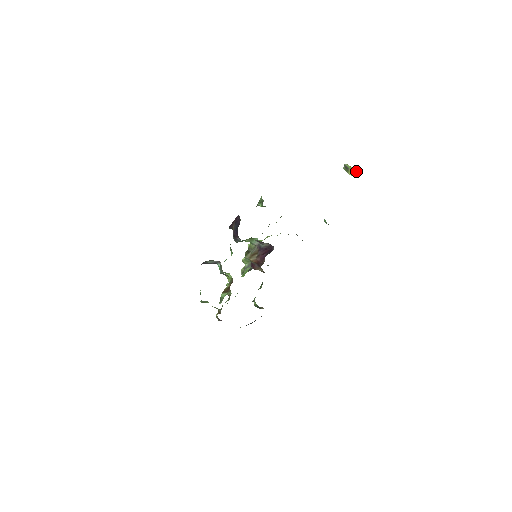
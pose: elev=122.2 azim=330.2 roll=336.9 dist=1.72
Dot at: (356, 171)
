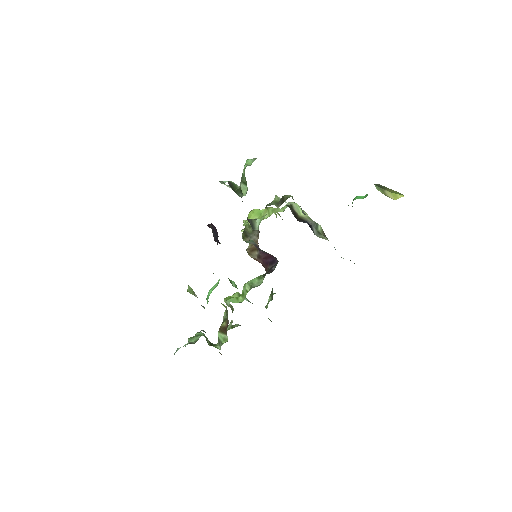
Dot at: (400, 193)
